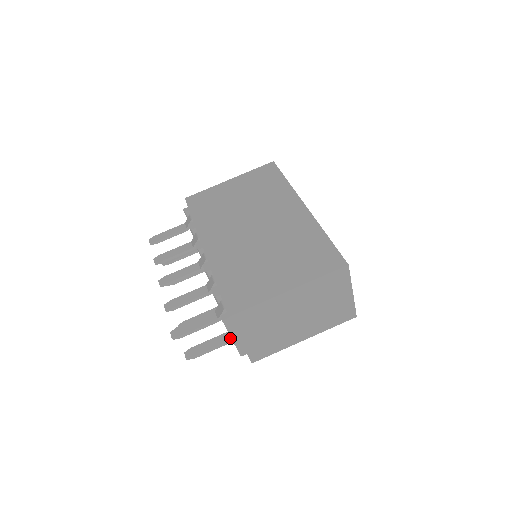
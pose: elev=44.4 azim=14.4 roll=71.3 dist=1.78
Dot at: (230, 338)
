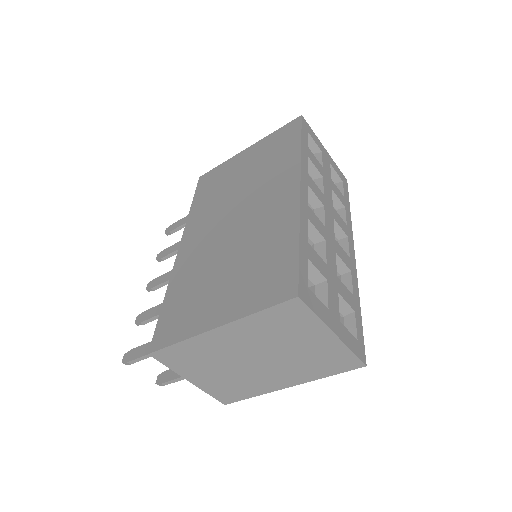
Dot at: occluded
